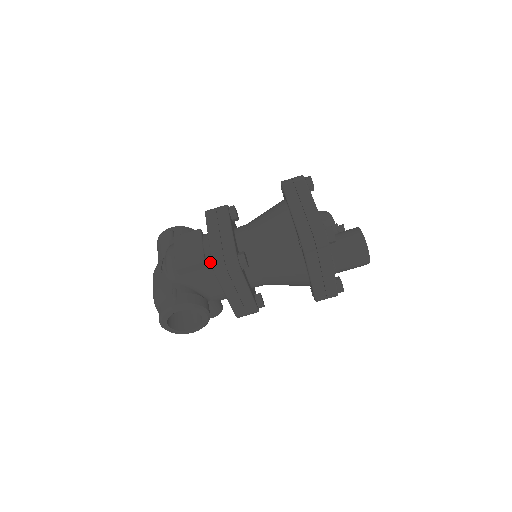
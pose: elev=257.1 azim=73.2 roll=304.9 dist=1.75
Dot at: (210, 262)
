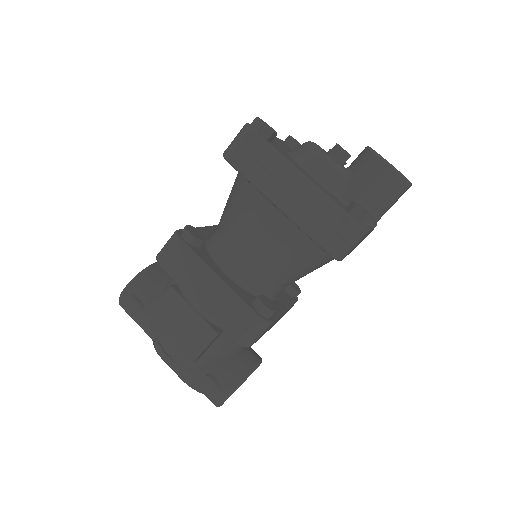
Dot at: occluded
